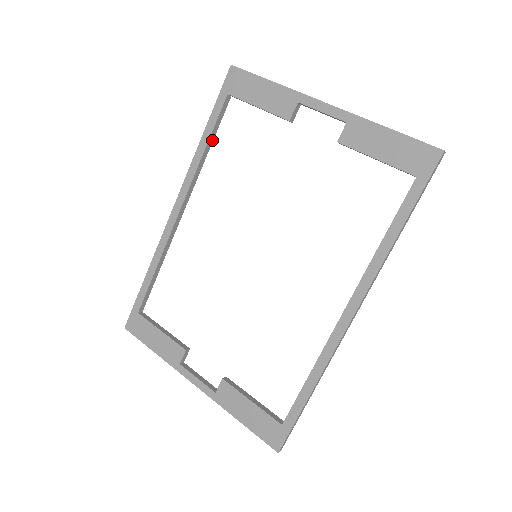
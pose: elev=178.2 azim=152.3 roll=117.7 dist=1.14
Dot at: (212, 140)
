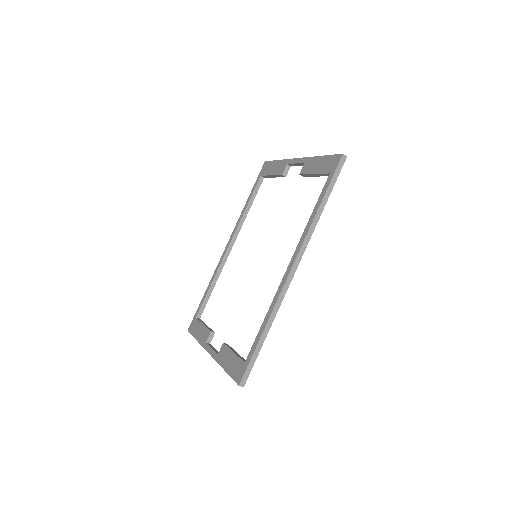
Dot at: (252, 203)
